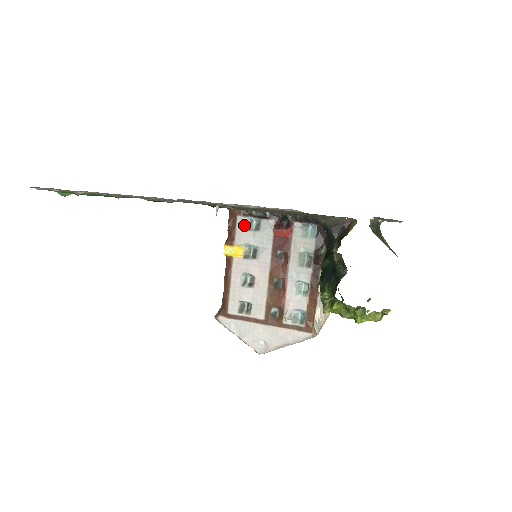
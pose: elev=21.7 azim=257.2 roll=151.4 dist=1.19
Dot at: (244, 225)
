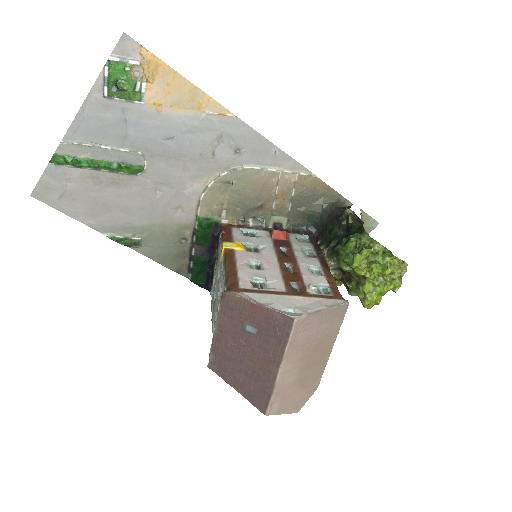
Dot at: (240, 232)
